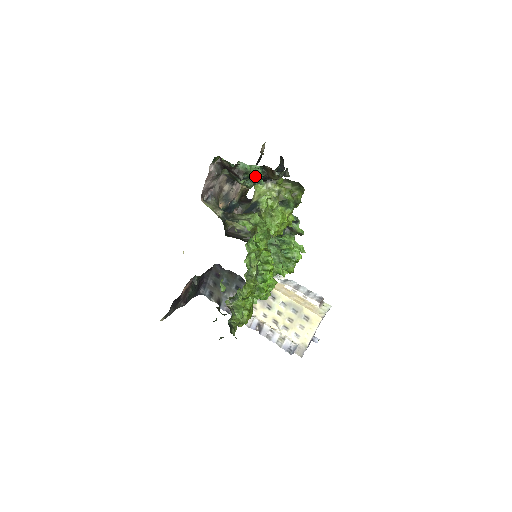
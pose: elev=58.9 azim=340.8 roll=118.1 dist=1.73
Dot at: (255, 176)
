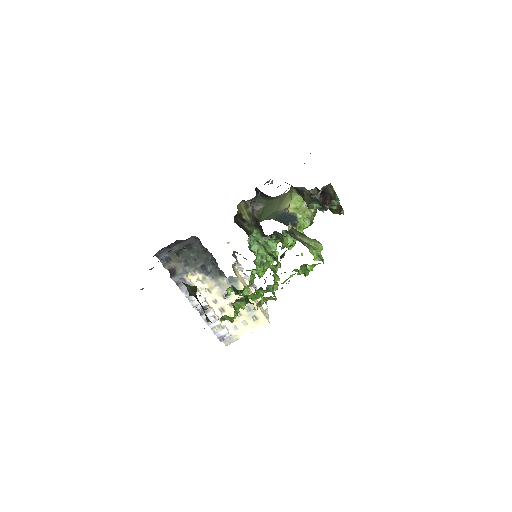
Dot at: occluded
